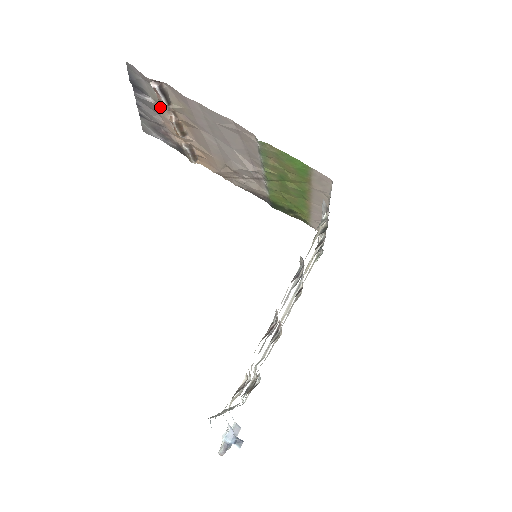
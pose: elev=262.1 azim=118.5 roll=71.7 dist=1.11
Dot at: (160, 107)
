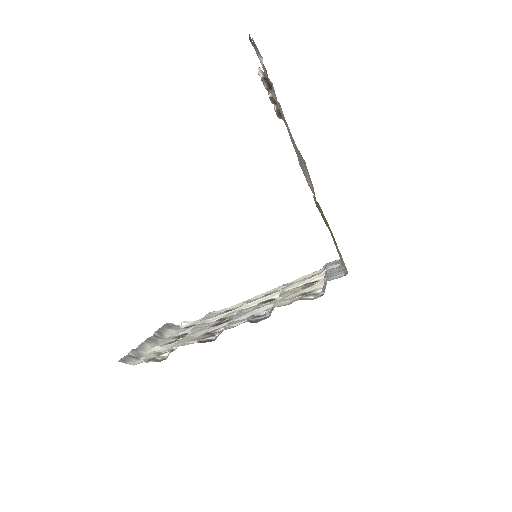
Dot at: occluded
